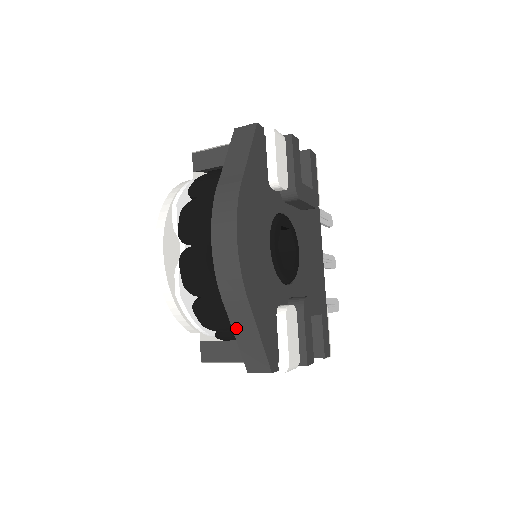
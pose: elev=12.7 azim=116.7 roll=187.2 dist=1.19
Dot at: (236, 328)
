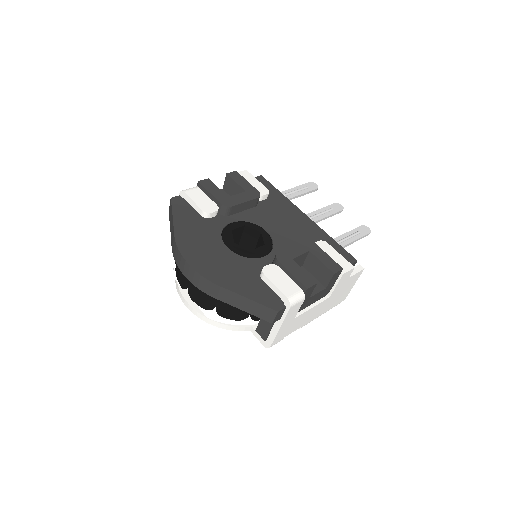
Dot at: (237, 306)
